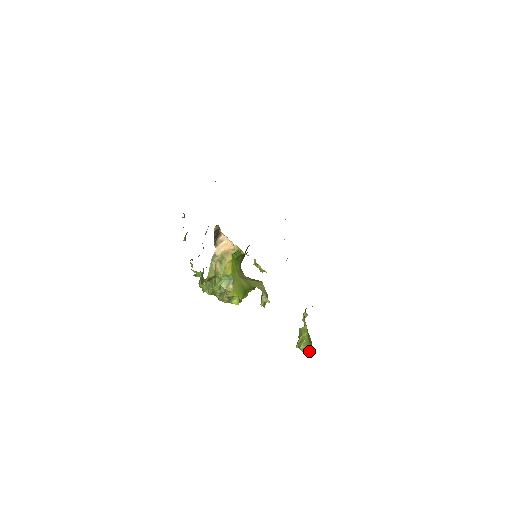
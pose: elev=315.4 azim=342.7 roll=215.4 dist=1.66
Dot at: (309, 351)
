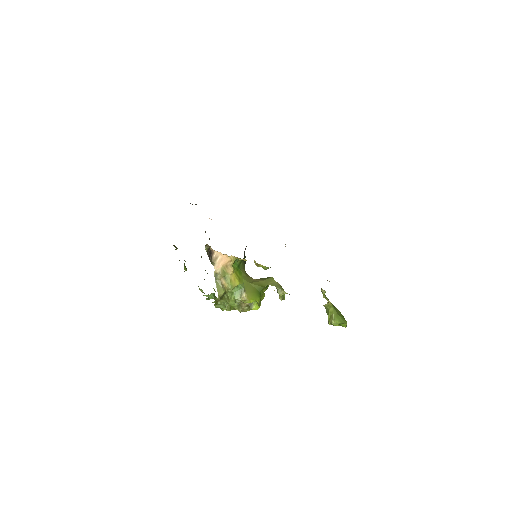
Dot at: (342, 323)
